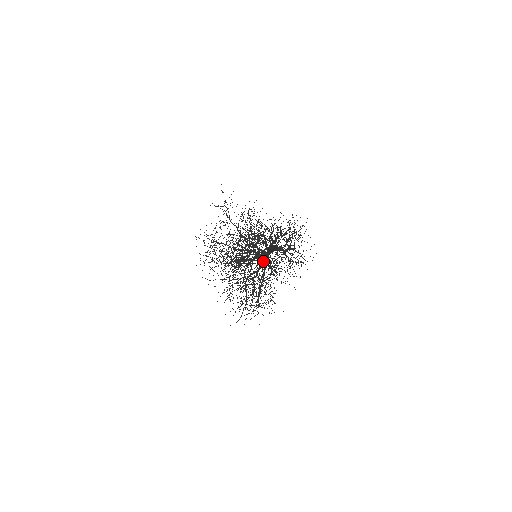
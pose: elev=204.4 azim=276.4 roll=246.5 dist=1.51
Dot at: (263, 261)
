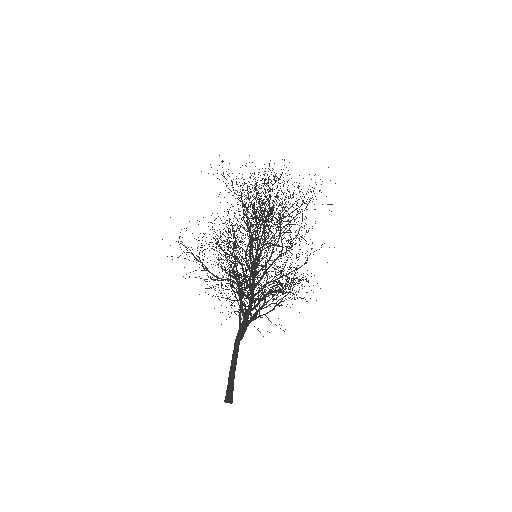
Dot at: occluded
